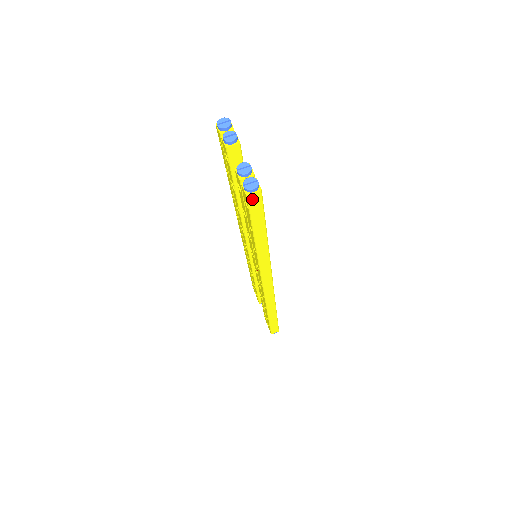
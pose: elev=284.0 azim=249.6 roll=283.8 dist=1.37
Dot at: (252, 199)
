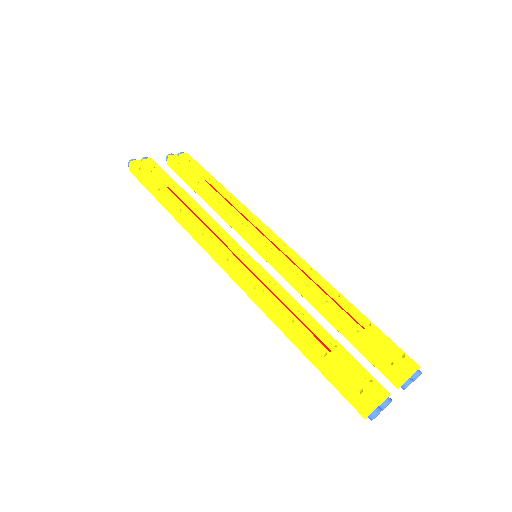
Dot at: occluded
